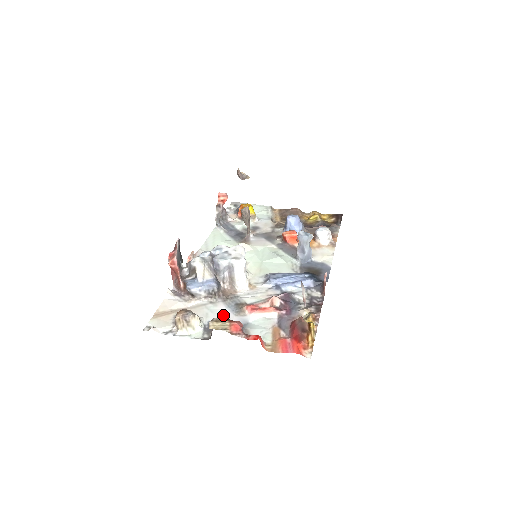
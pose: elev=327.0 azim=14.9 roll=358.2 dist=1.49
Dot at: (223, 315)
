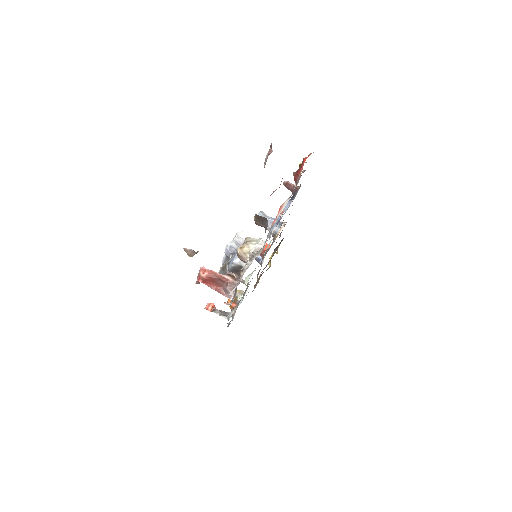
Dot at: occluded
